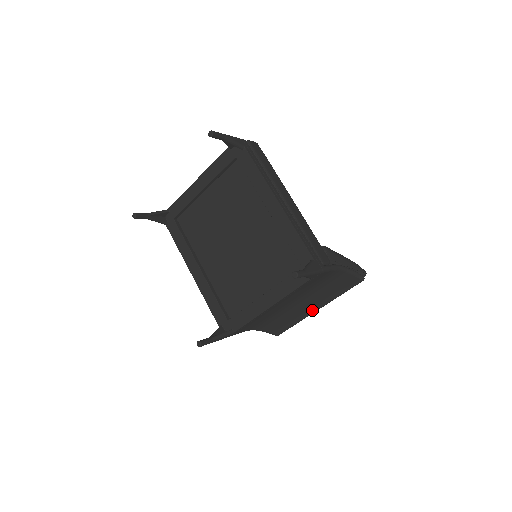
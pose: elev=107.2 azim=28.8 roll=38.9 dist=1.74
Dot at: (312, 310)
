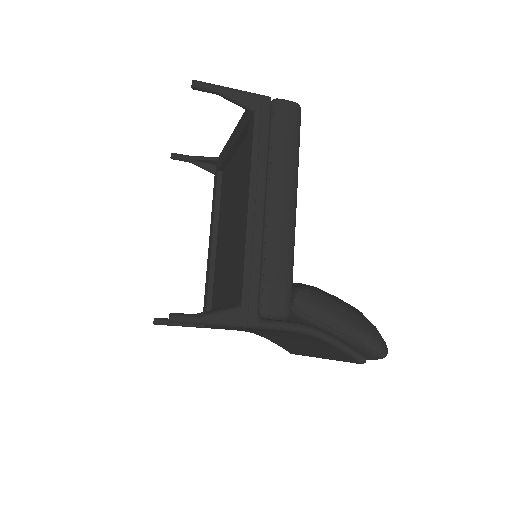
Dot at: (313, 354)
